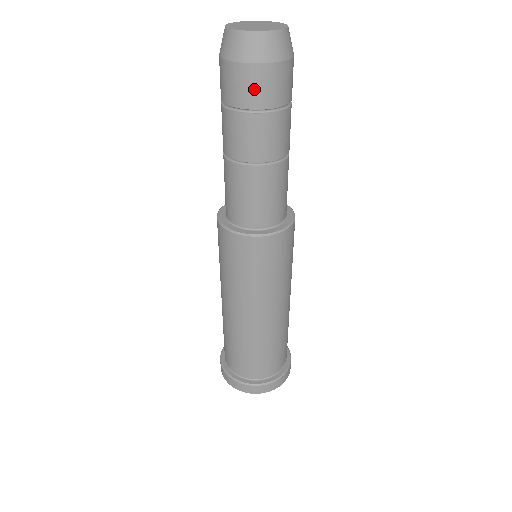
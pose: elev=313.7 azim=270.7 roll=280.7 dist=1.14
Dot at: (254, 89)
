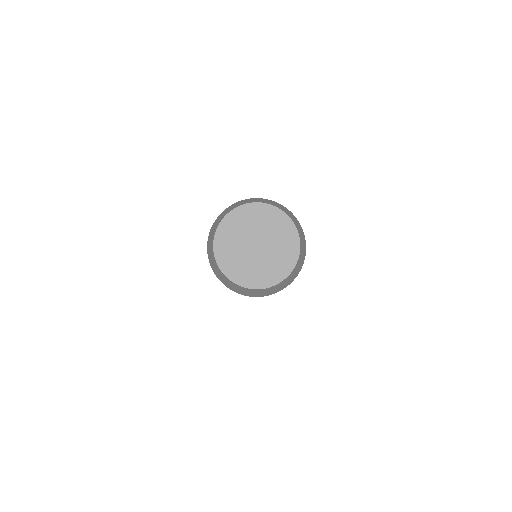
Dot at: occluded
